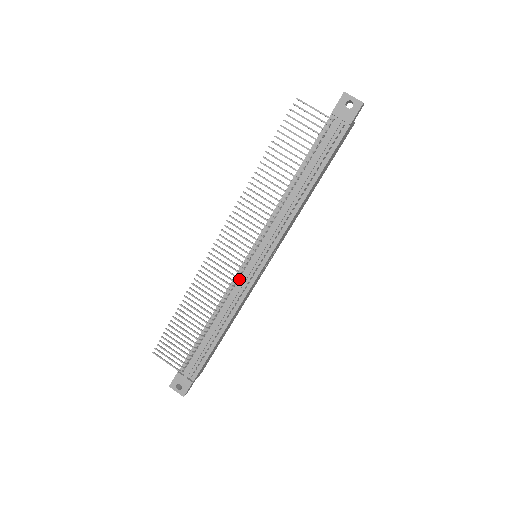
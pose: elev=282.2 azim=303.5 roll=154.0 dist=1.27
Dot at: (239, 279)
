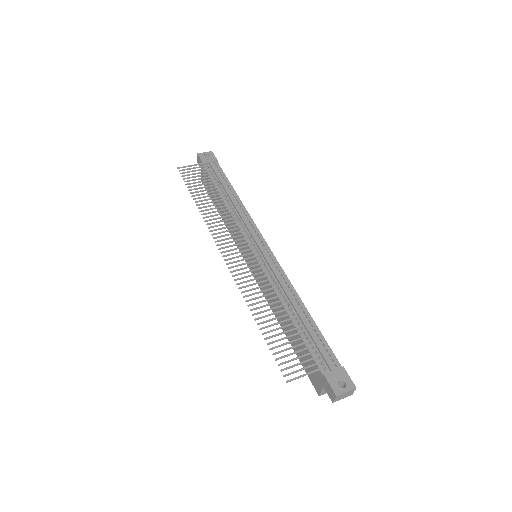
Dot at: (266, 267)
